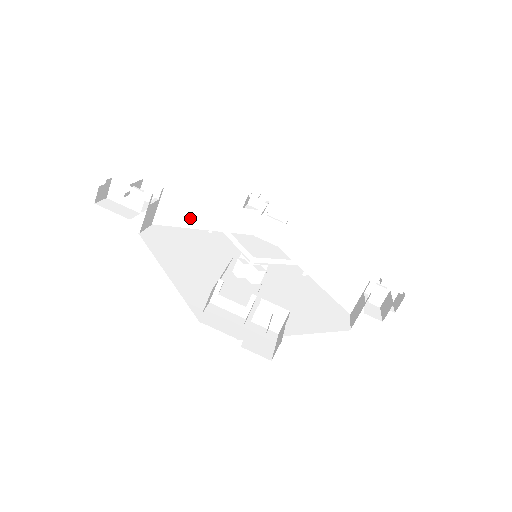
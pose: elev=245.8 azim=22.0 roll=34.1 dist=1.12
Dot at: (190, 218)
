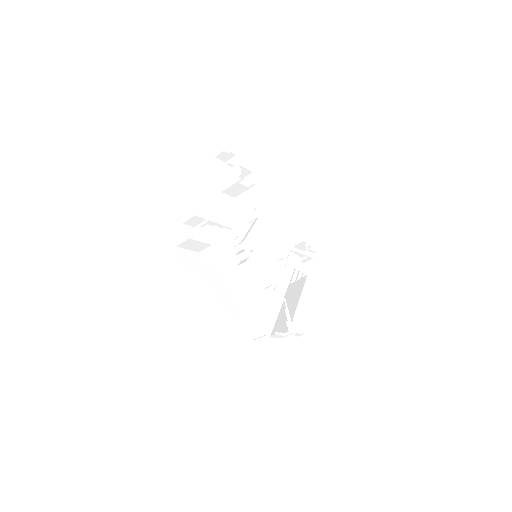
Dot at: occluded
